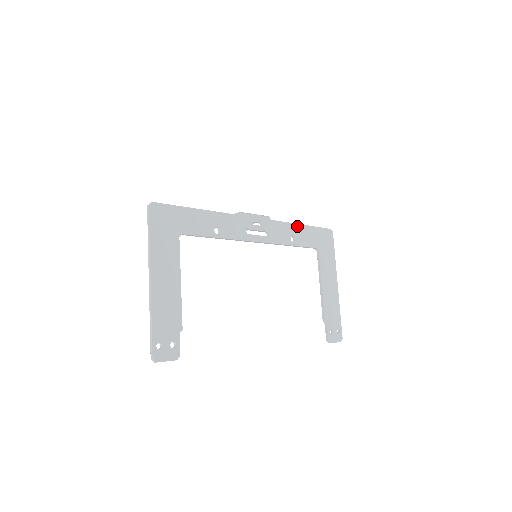
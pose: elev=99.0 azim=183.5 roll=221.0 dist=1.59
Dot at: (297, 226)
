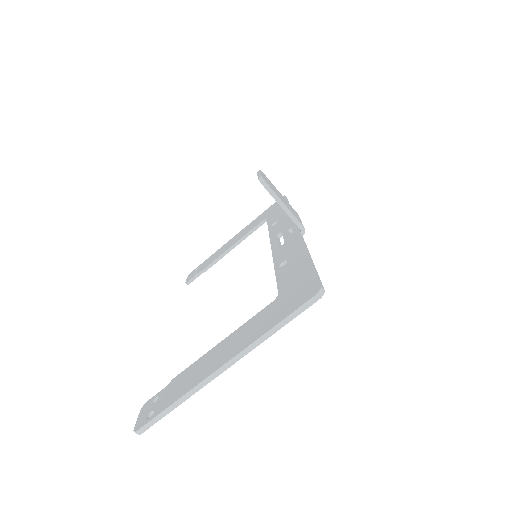
Dot at: occluded
